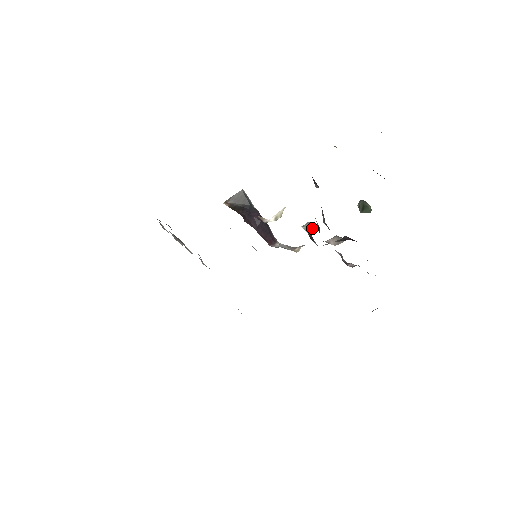
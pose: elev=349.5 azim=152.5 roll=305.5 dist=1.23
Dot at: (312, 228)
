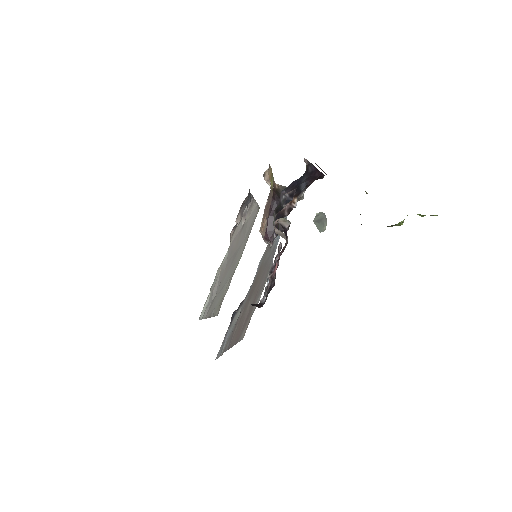
Dot at: (286, 225)
